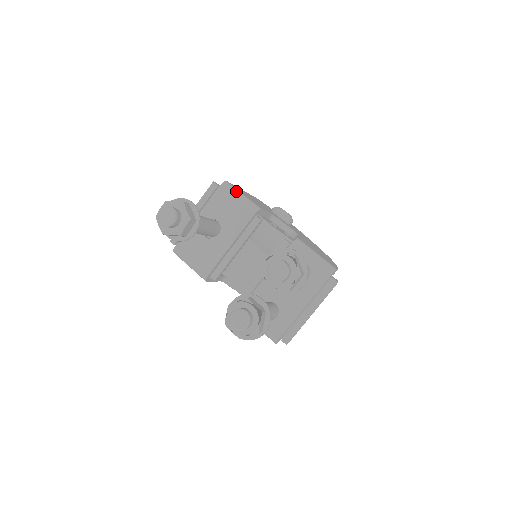
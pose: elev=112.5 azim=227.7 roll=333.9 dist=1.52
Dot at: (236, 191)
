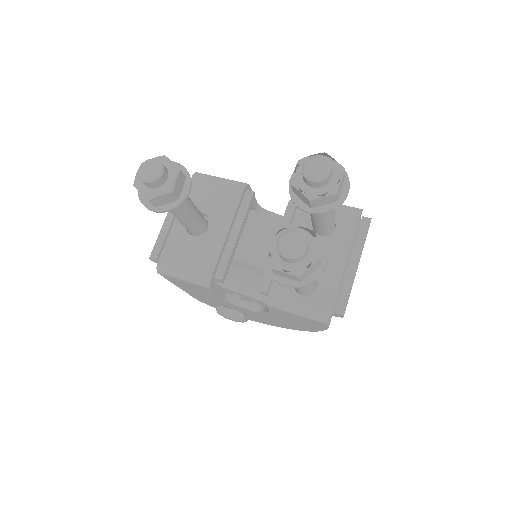
Dot at: (213, 176)
